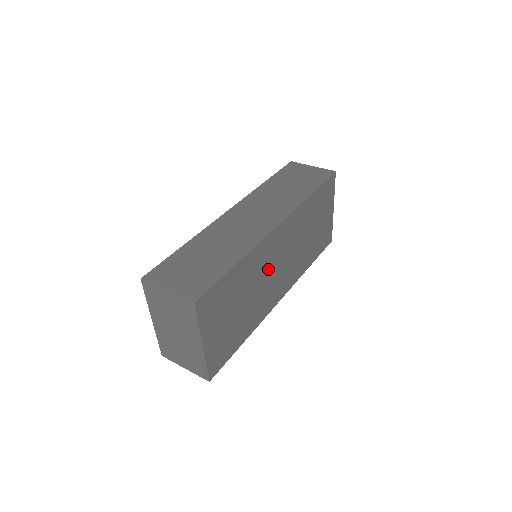
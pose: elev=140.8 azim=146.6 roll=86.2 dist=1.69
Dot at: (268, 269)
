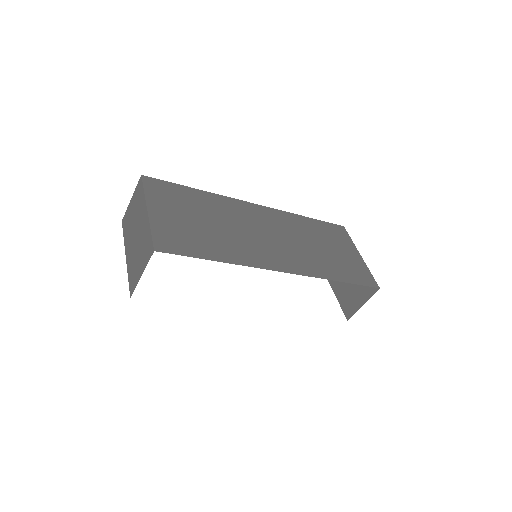
Dot at: (249, 226)
